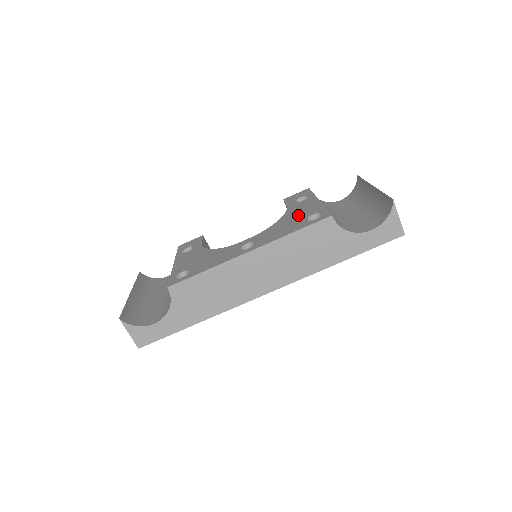
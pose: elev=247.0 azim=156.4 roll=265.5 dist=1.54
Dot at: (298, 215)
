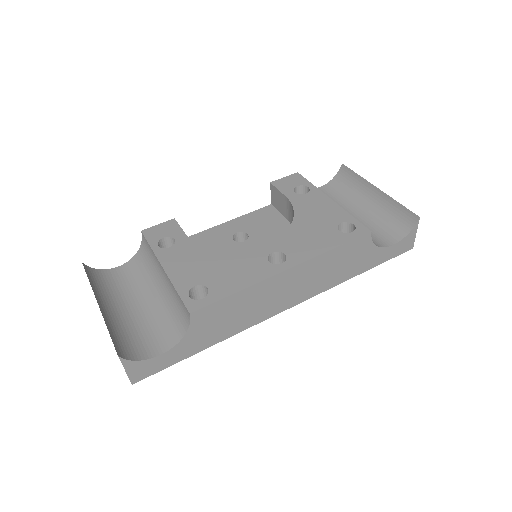
Dot at: (319, 219)
